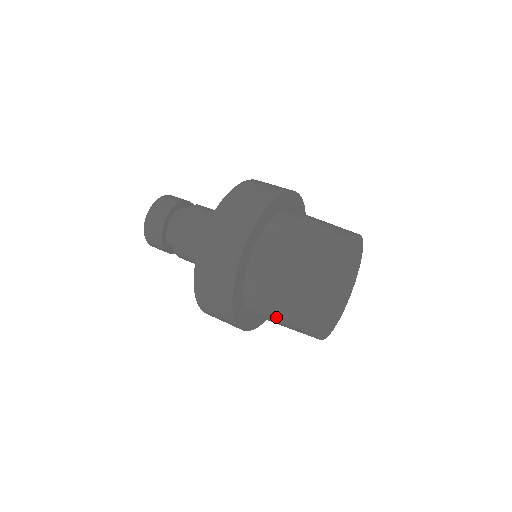
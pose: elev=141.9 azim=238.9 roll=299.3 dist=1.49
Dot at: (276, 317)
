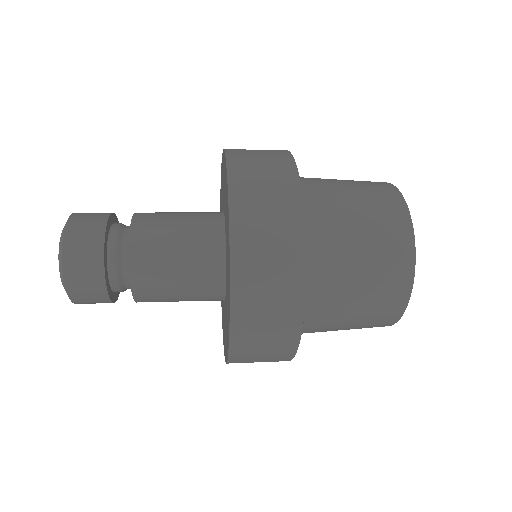
Dot at: (350, 217)
